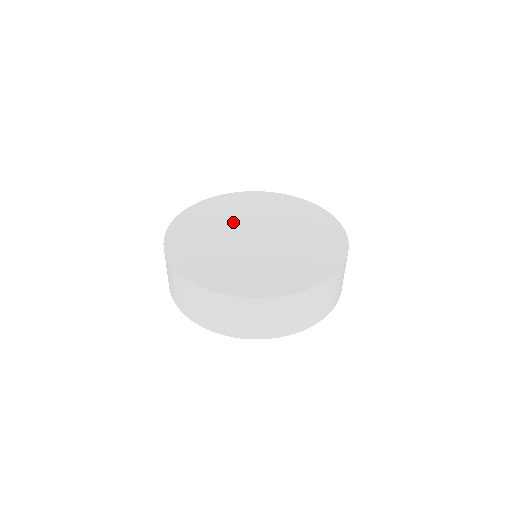
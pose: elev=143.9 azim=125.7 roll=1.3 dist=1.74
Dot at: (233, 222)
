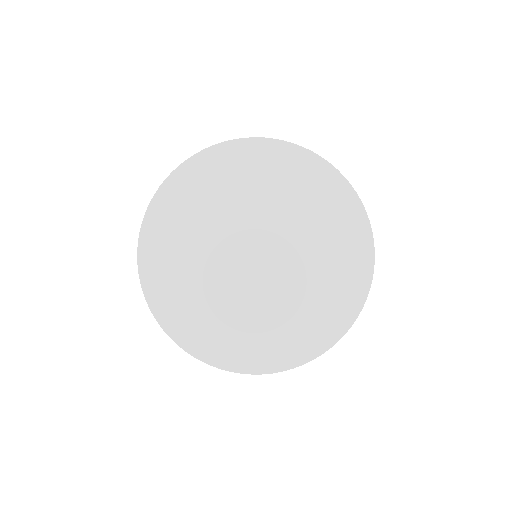
Dot at: (248, 211)
